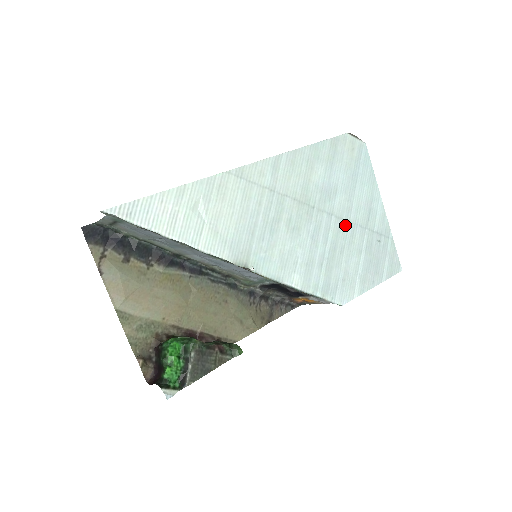
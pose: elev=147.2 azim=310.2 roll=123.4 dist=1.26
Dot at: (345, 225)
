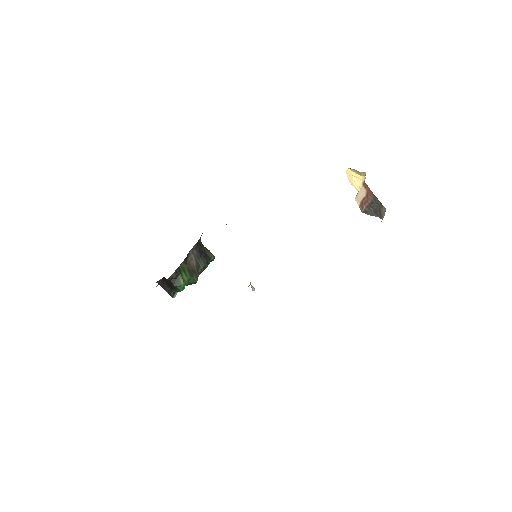
Dot at: occluded
